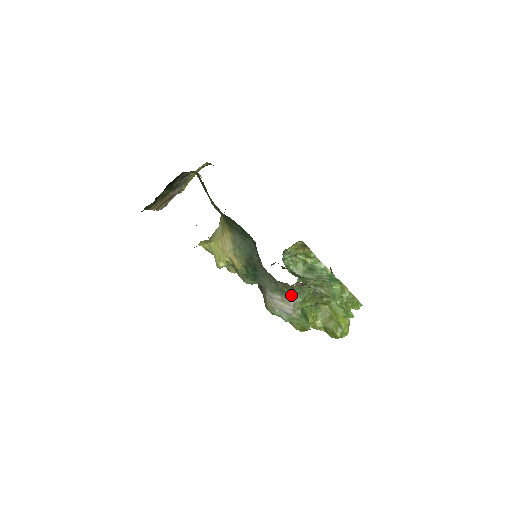
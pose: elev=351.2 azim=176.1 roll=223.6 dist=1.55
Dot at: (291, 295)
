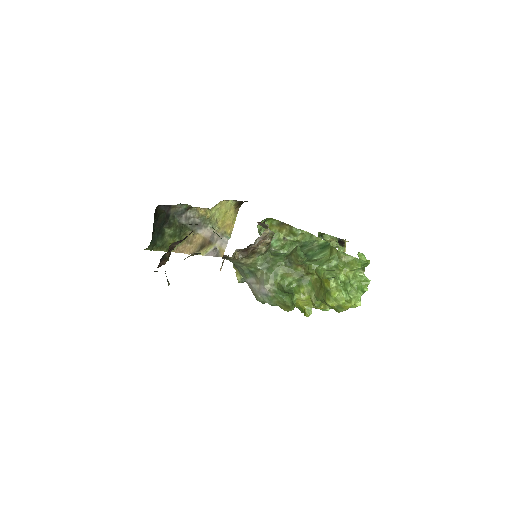
Dot at: (261, 273)
